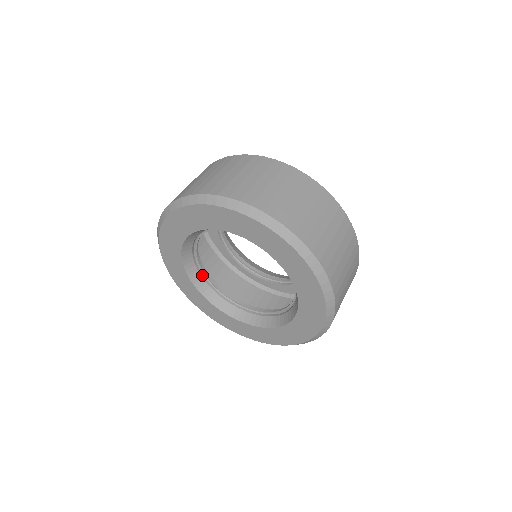
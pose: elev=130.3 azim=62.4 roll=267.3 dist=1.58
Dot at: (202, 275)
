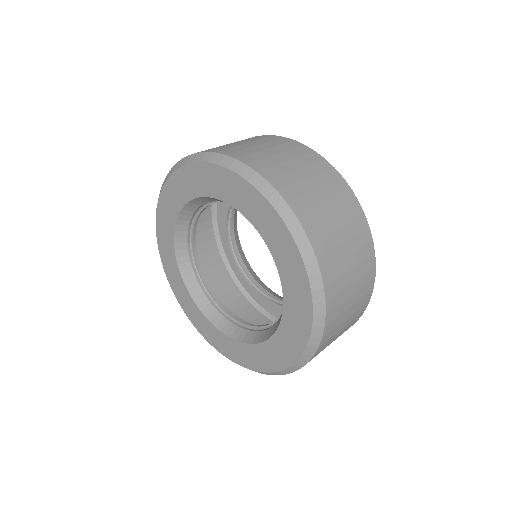
Dot at: (193, 217)
